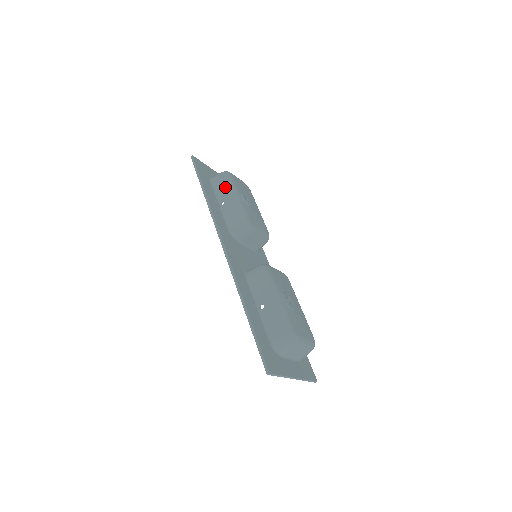
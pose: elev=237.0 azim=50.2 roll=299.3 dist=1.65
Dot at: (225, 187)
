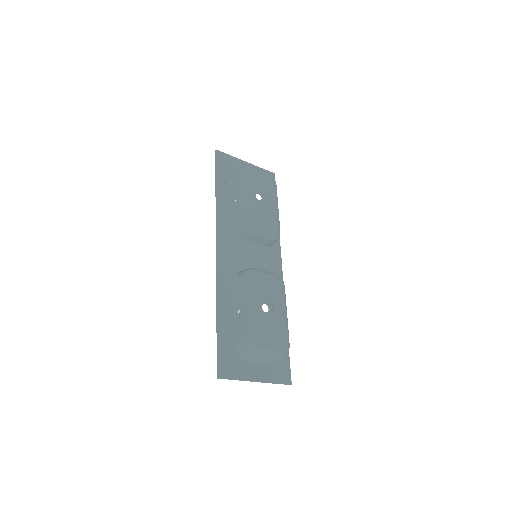
Dot at: (239, 184)
